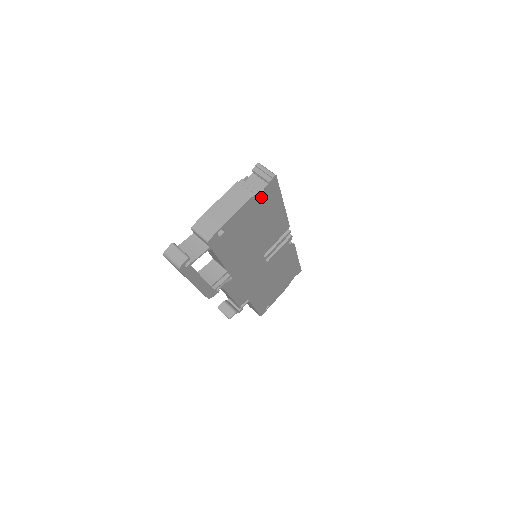
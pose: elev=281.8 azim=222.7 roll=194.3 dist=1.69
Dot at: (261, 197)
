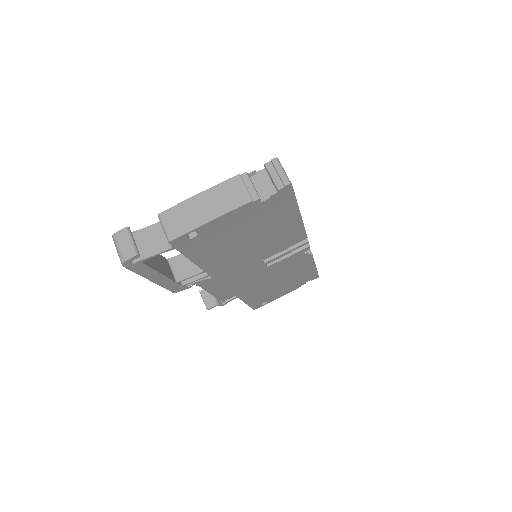
Dot at: (263, 205)
